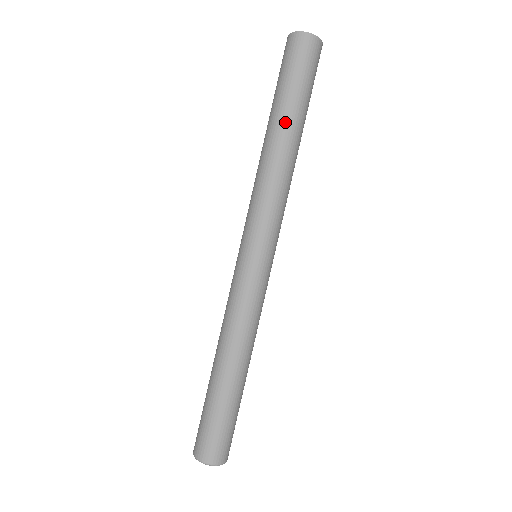
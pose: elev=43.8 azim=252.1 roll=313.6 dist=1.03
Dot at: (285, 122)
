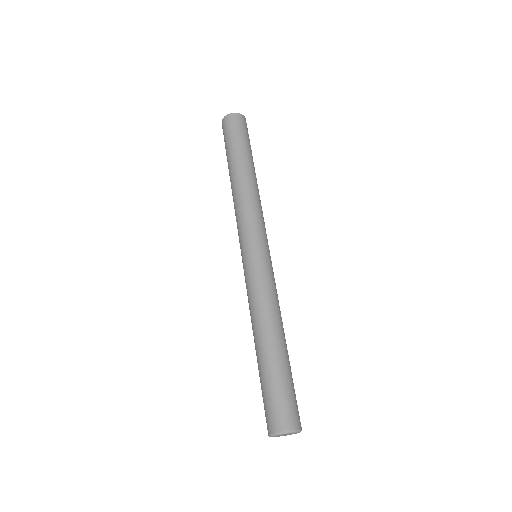
Dot at: (237, 163)
